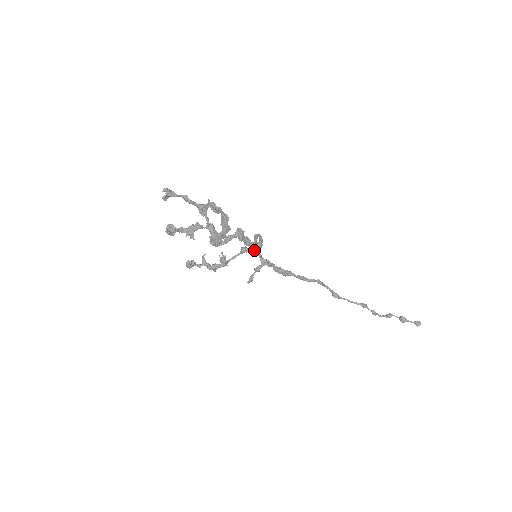
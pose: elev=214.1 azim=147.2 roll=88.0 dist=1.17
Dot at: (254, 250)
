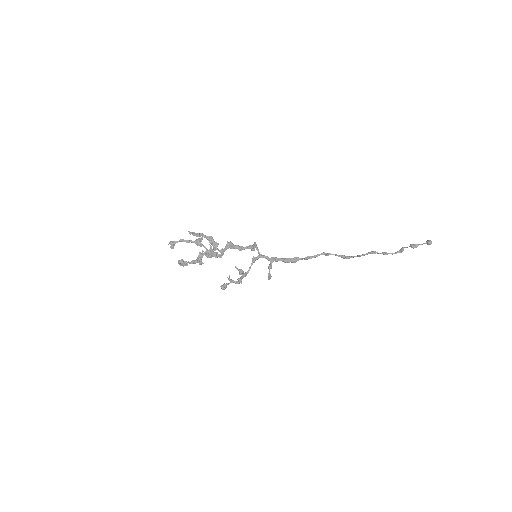
Dot at: (260, 256)
